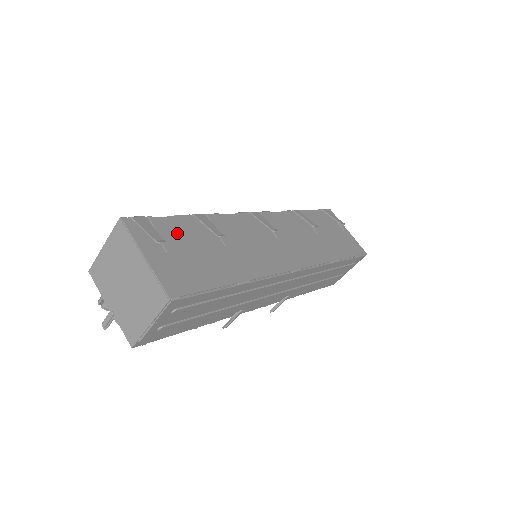
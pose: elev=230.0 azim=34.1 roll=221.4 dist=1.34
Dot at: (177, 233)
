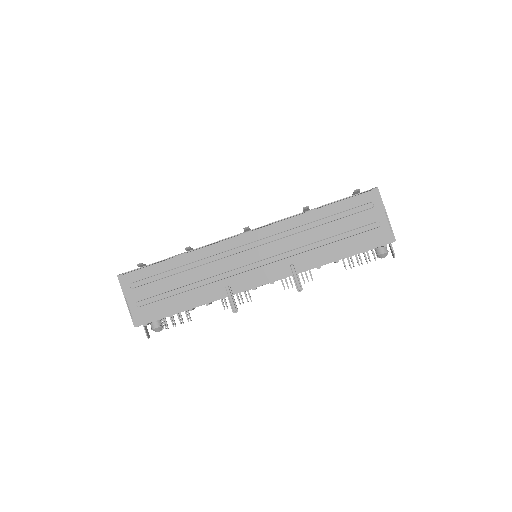
Dot at: occluded
